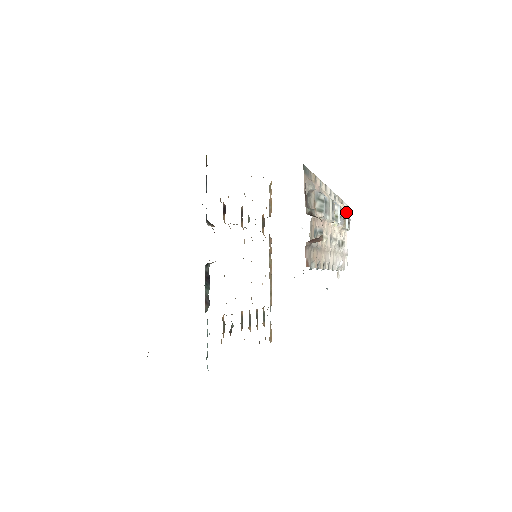
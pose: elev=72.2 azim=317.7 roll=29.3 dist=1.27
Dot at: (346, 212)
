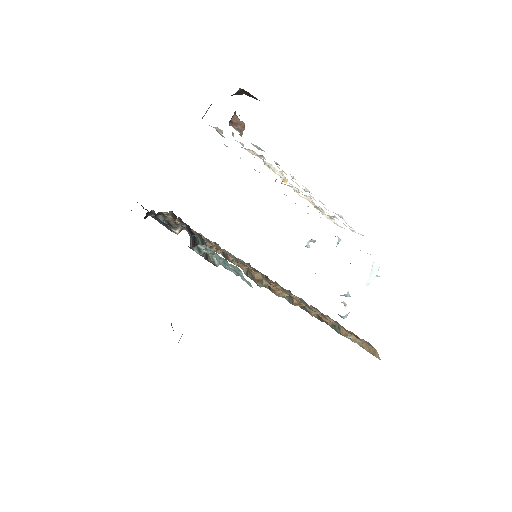
Dot at: occluded
